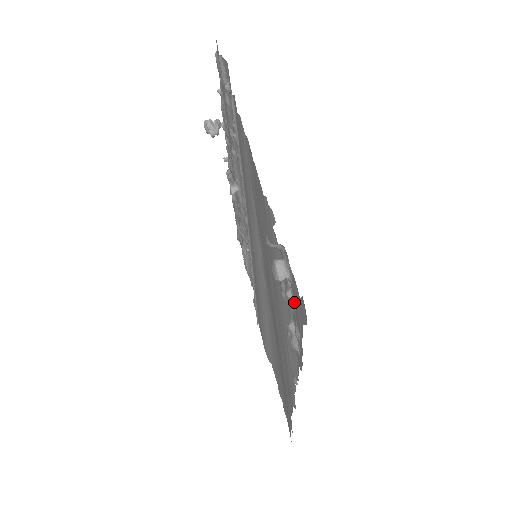
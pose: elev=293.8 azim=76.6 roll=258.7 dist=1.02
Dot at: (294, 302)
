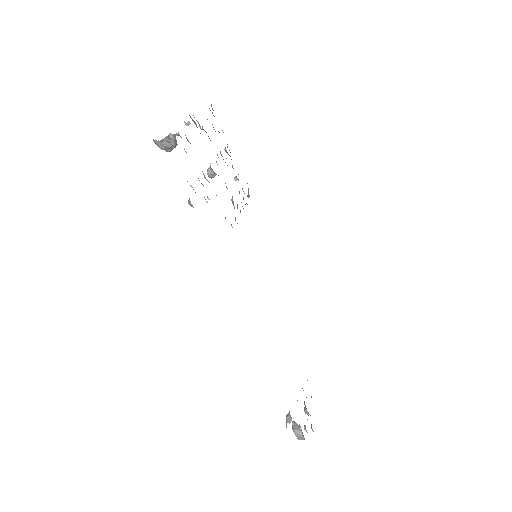
Dot at: occluded
